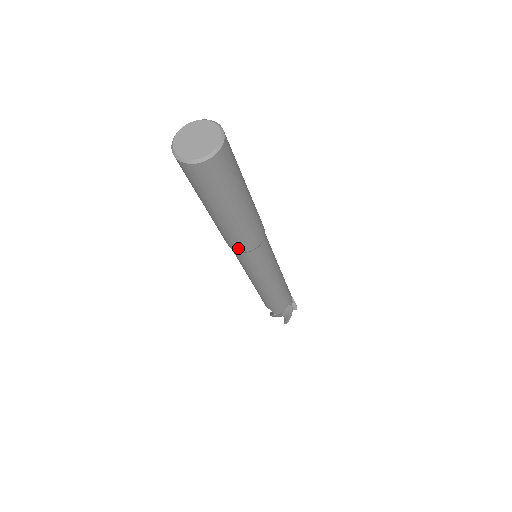
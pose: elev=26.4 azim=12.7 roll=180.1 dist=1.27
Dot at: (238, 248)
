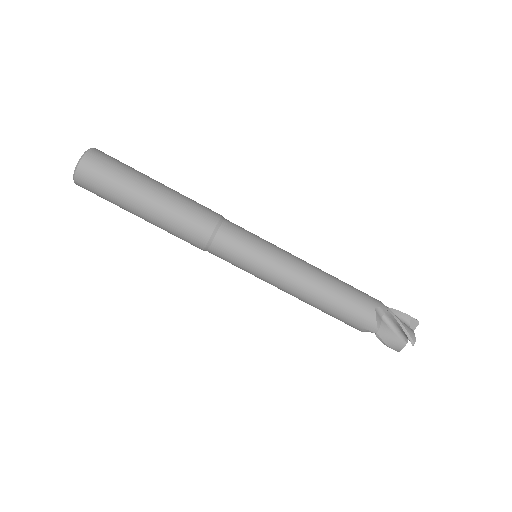
Dot at: (199, 239)
